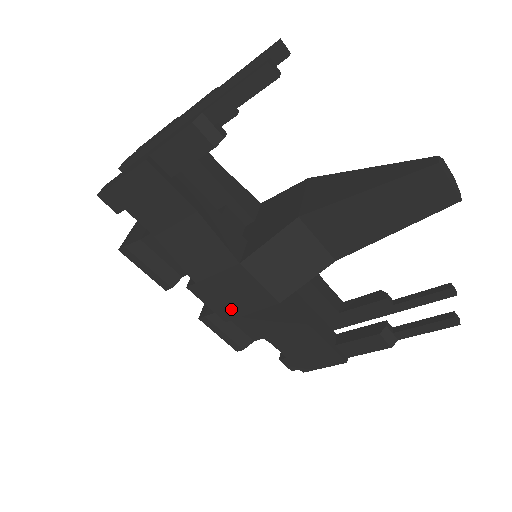
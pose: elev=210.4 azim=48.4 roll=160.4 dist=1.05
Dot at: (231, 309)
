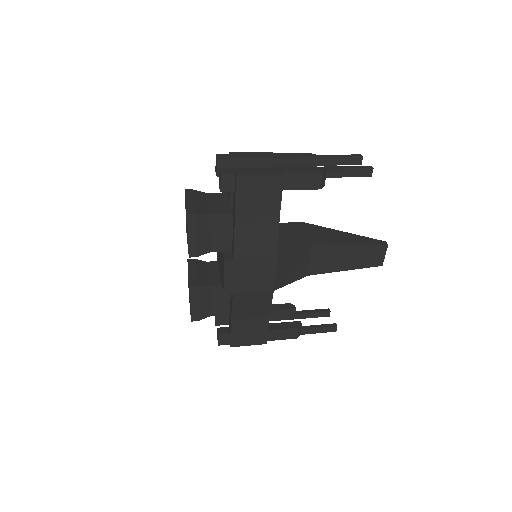
Dot at: (238, 286)
